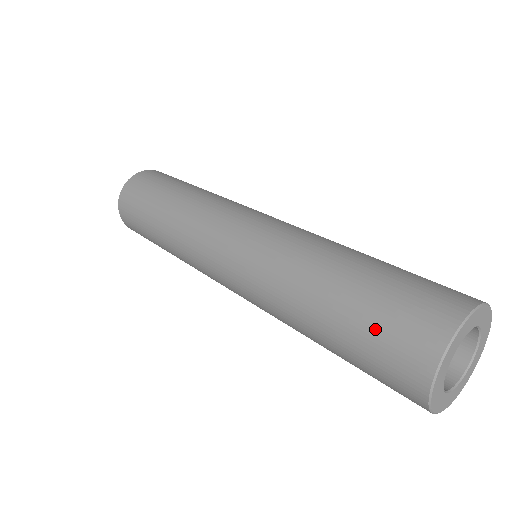
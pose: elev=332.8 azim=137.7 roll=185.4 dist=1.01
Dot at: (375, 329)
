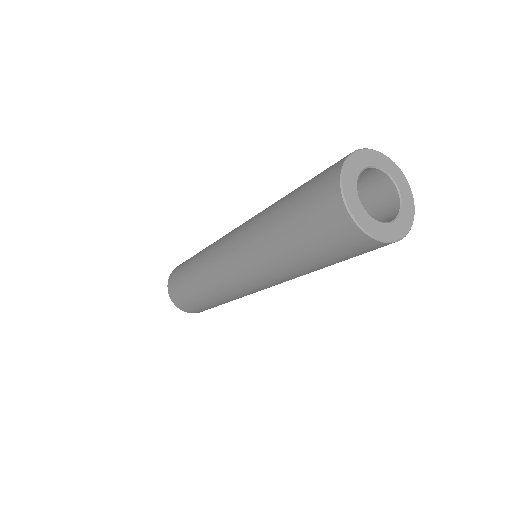
Dot at: (307, 216)
